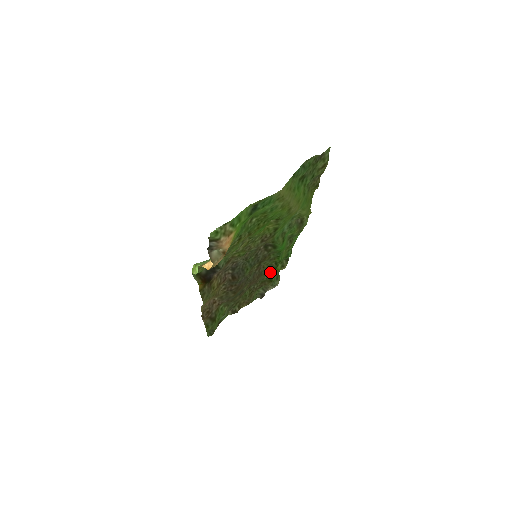
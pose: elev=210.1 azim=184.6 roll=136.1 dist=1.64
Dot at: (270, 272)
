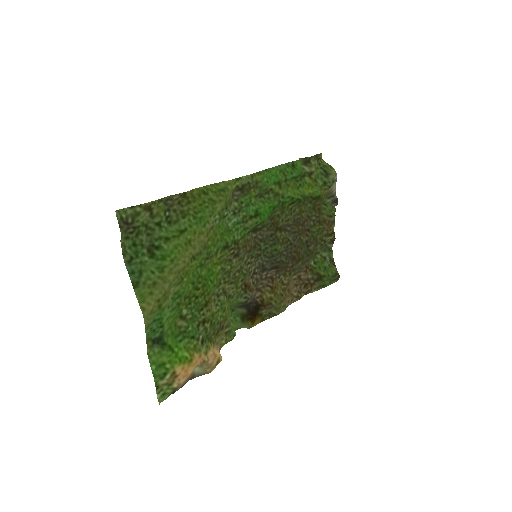
Dot at: (304, 202)
